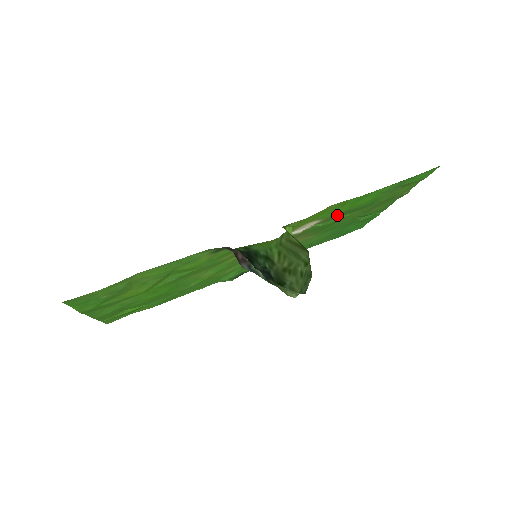
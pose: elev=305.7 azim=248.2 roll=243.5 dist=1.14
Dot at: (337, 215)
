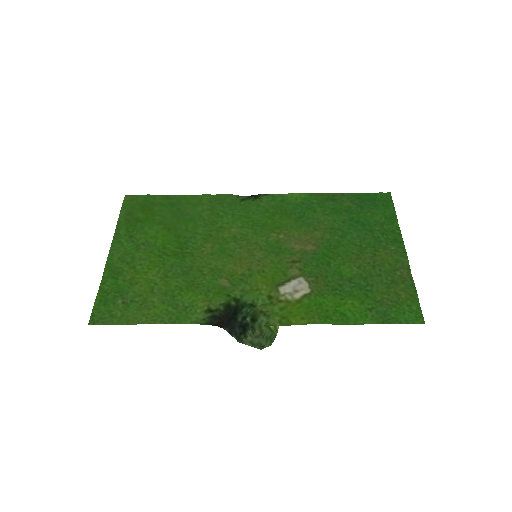
Dot at: (330, 285)
